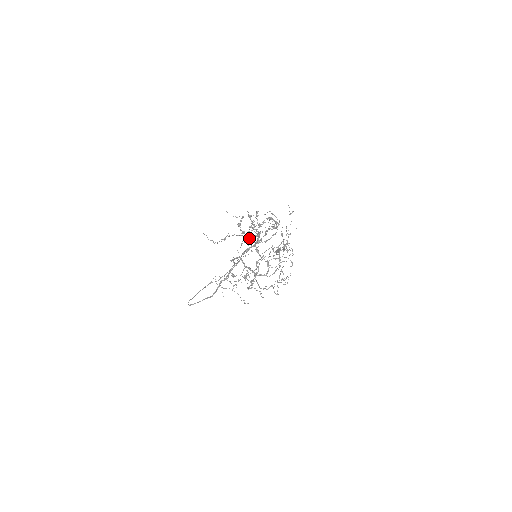
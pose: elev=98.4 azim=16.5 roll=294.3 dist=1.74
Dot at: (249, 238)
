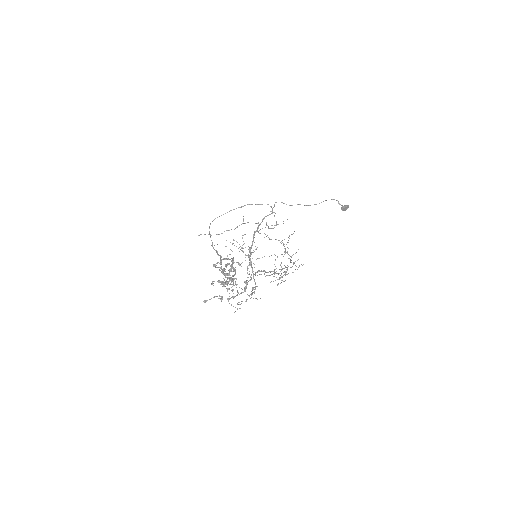
Dot at: (265, 234)
